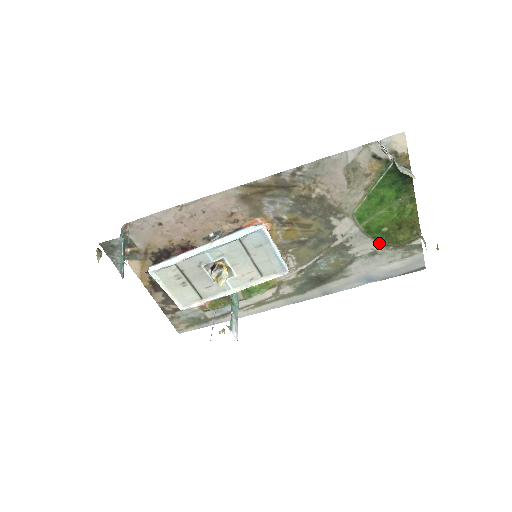
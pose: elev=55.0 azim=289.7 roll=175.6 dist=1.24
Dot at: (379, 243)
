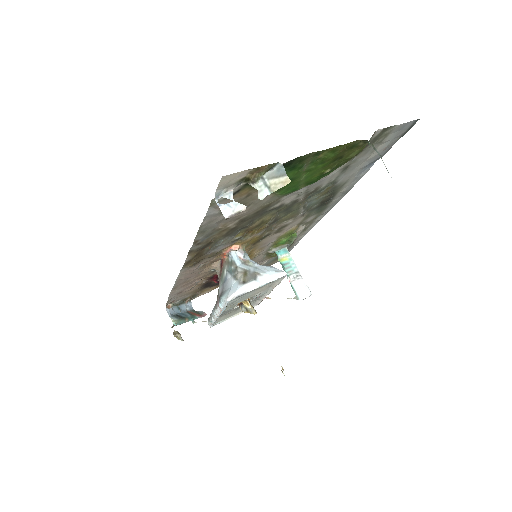
Dot at: occluded
